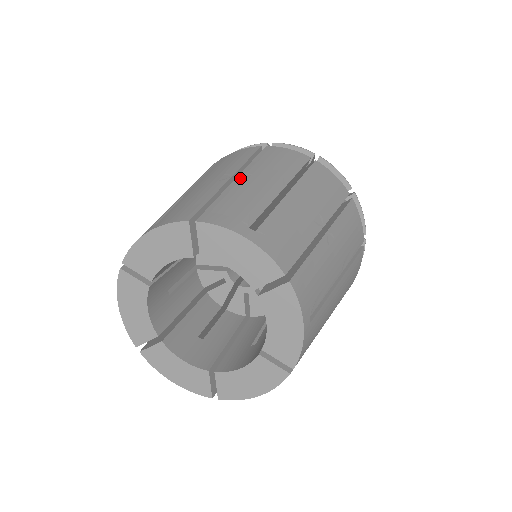
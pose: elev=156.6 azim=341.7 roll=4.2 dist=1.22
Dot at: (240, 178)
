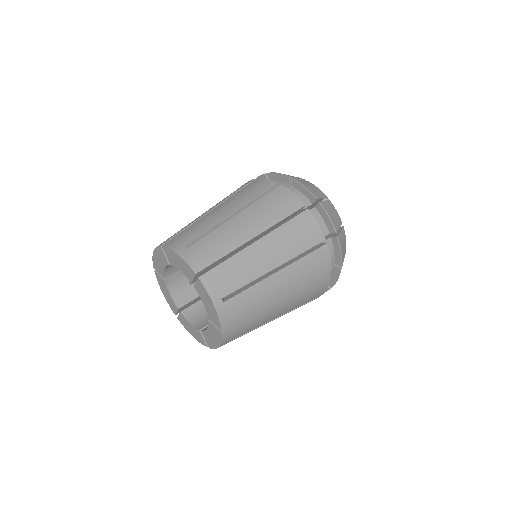
Dot at: (256, 245)
